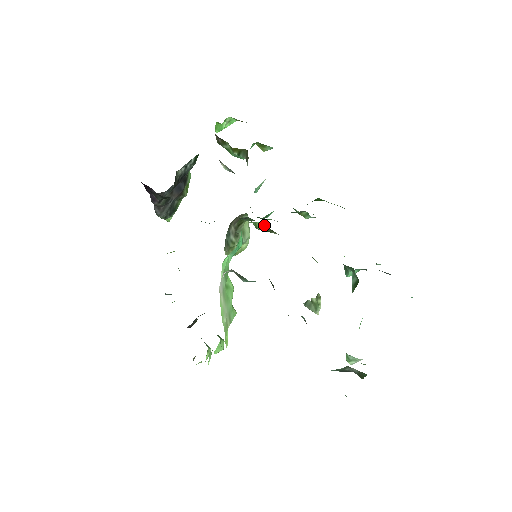
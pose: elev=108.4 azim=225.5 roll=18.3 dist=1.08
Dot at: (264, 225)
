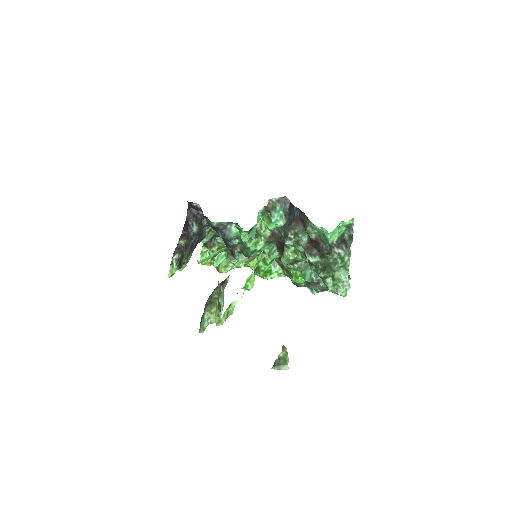
Dot at: occluded
